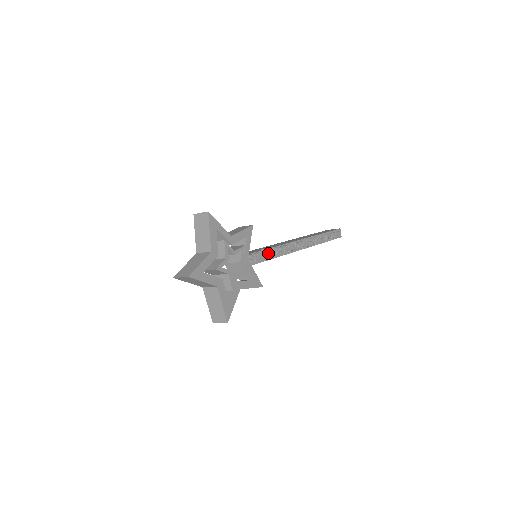
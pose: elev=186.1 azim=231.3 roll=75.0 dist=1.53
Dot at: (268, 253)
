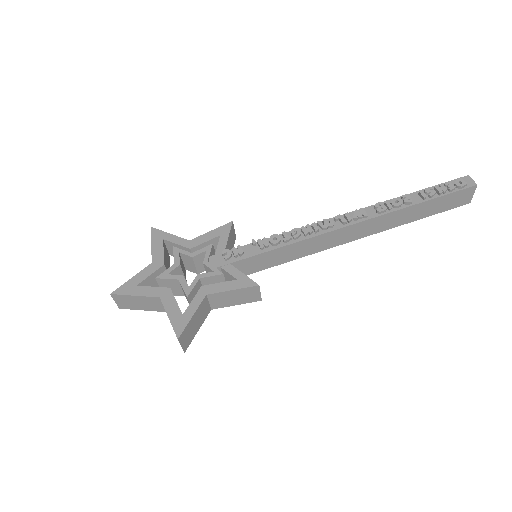
Dot at: (261, 242)
